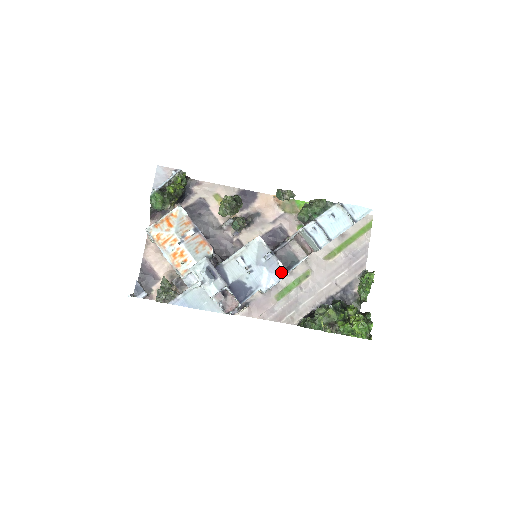
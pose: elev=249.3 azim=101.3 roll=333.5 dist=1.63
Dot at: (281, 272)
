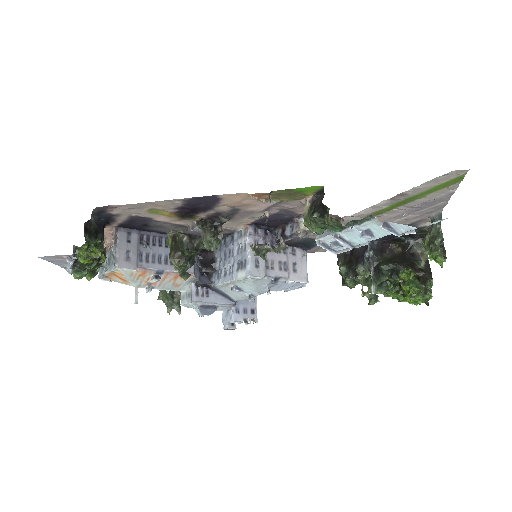
Dot at: (296, 284)
